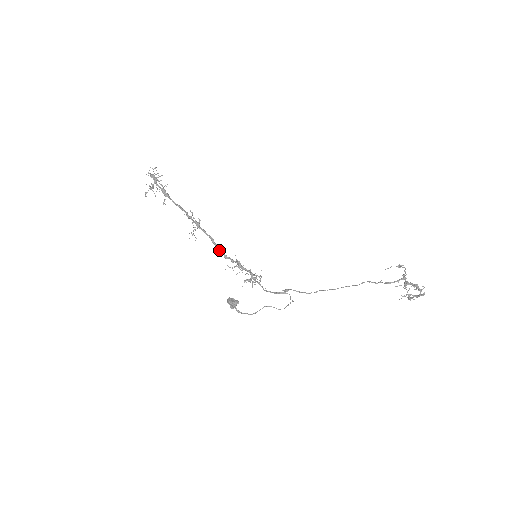
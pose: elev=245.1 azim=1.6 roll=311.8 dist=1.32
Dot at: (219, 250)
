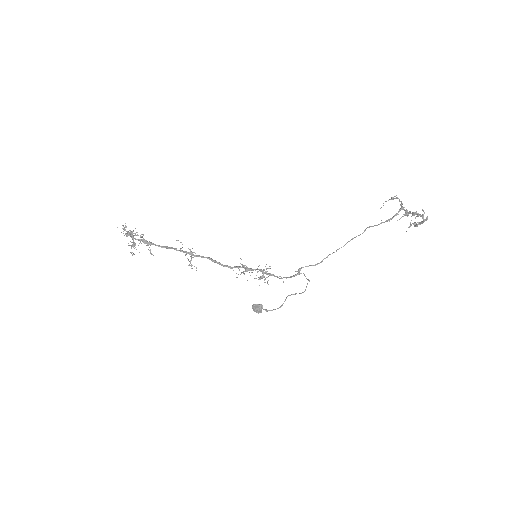
Dot at: (222, 265)
